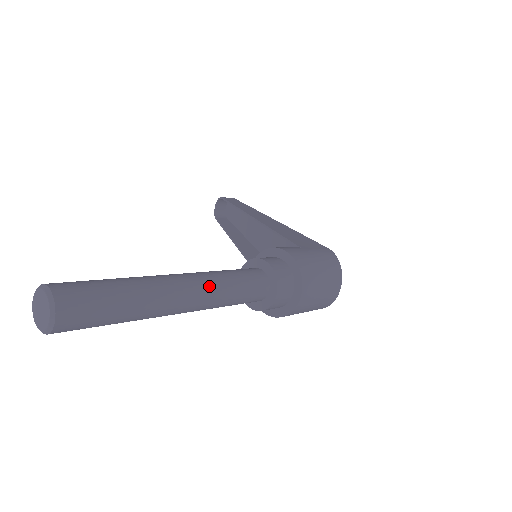
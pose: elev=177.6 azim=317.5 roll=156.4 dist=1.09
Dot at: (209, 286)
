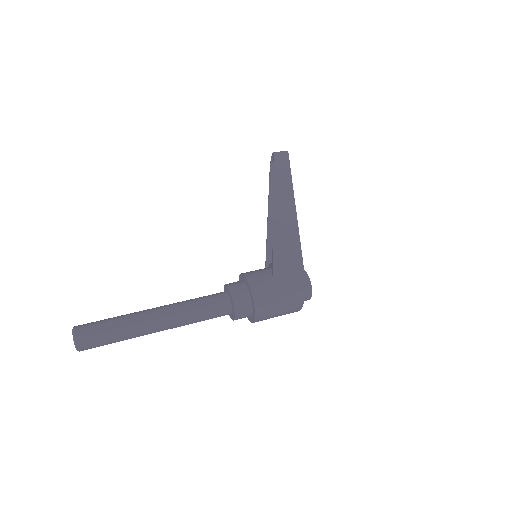
Dot at: (177, 320)
